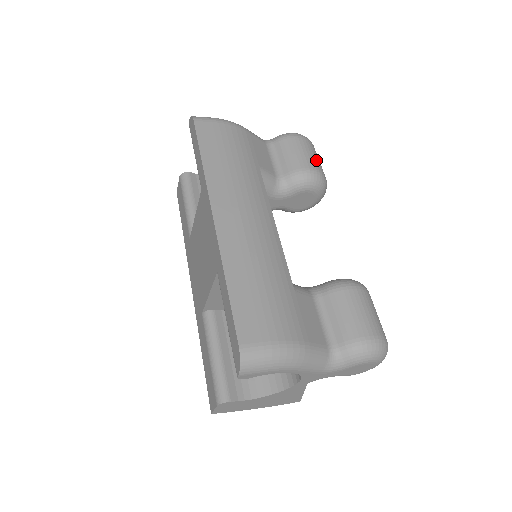
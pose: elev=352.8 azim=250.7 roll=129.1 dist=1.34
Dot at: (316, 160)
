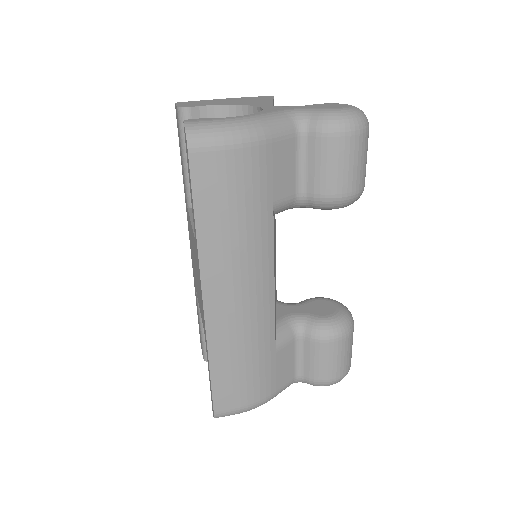
Dot at: (358, 171)
